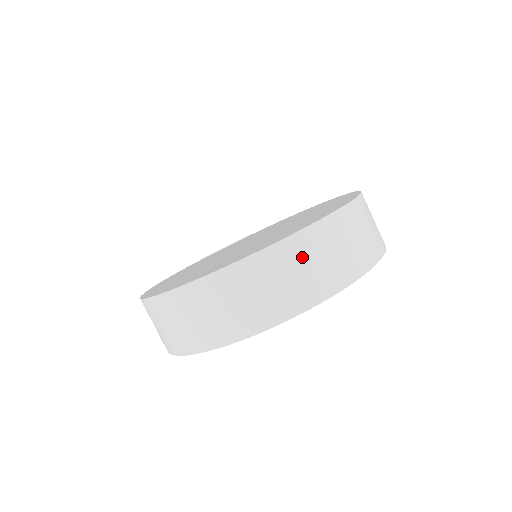
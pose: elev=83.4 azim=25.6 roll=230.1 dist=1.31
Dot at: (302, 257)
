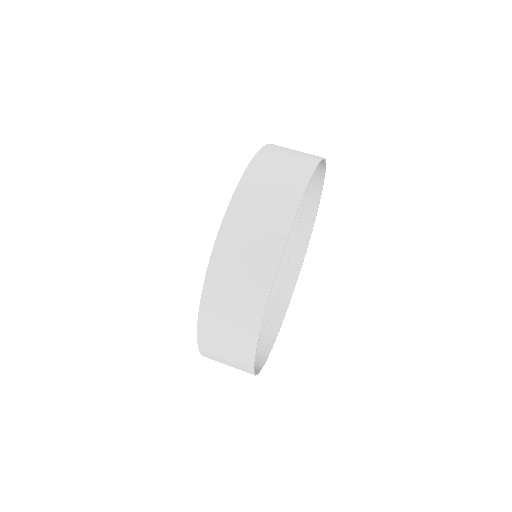
Dot at: (237, 245)
